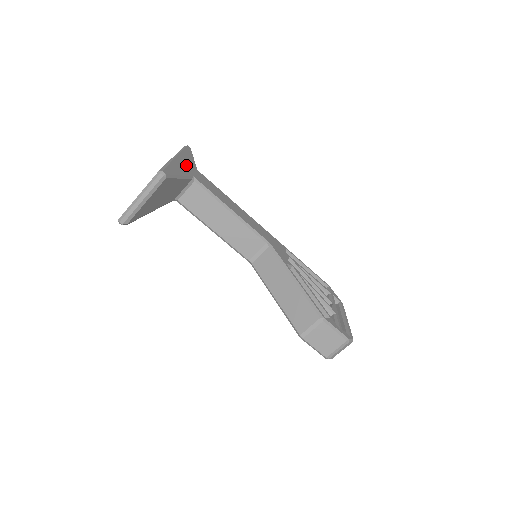
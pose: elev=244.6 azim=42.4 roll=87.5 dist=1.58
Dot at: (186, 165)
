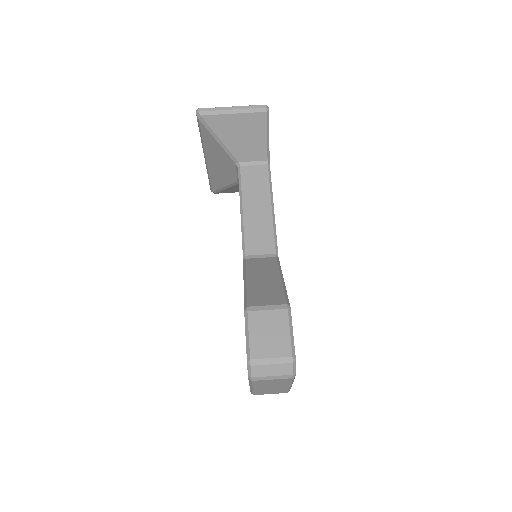
Dot at: occluded
